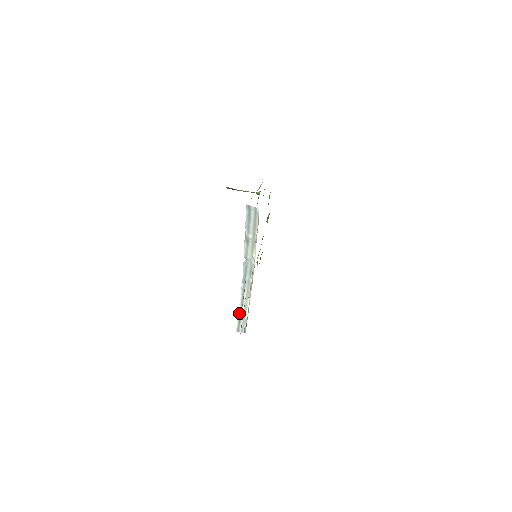
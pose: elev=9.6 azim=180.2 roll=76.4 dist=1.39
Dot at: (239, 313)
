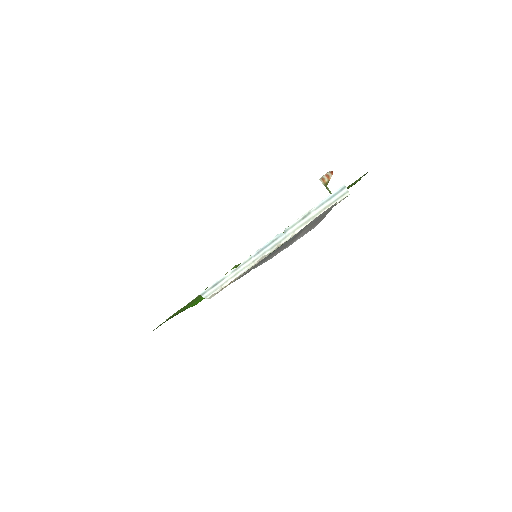
Dot at: (222, 278)
